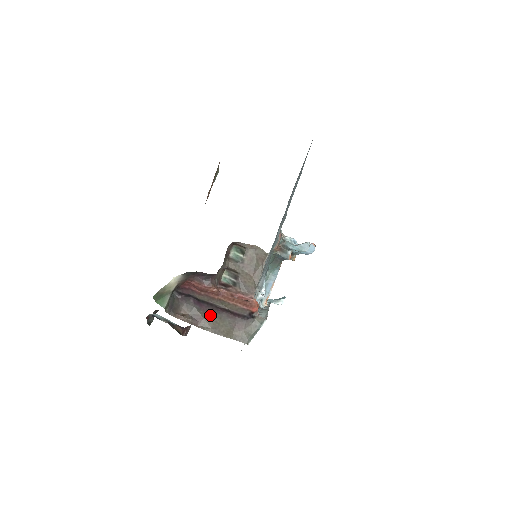
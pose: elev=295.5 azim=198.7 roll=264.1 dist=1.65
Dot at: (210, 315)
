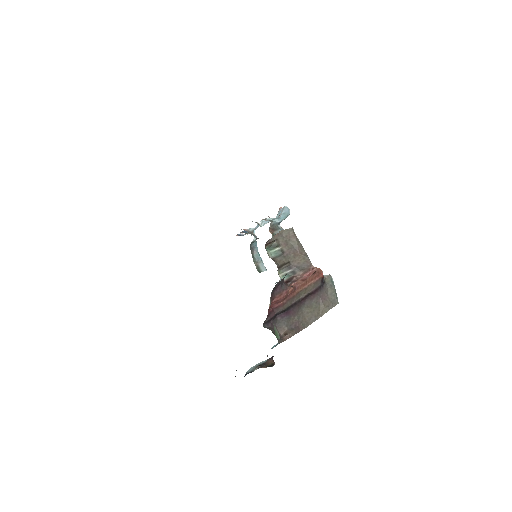
Dot at: (300, 313)
